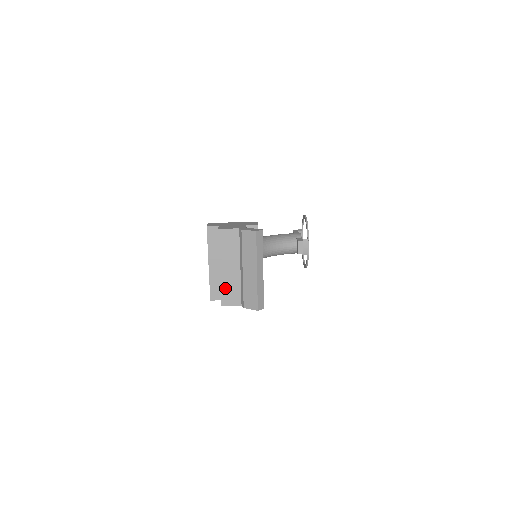
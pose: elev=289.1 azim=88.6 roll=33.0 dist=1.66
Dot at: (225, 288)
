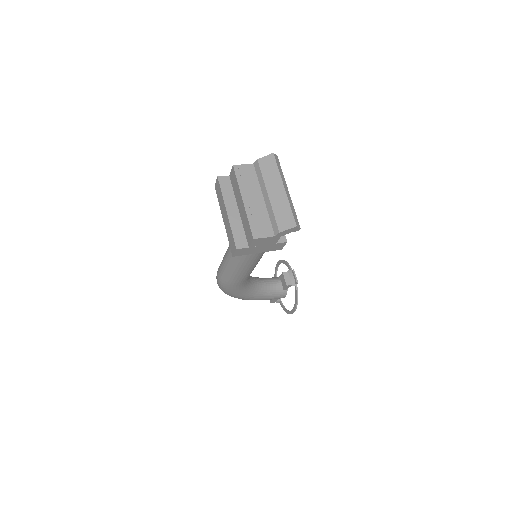
Dot at: (253, 220)
